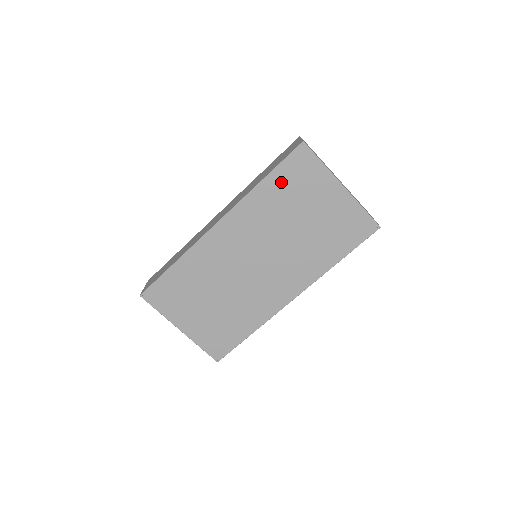
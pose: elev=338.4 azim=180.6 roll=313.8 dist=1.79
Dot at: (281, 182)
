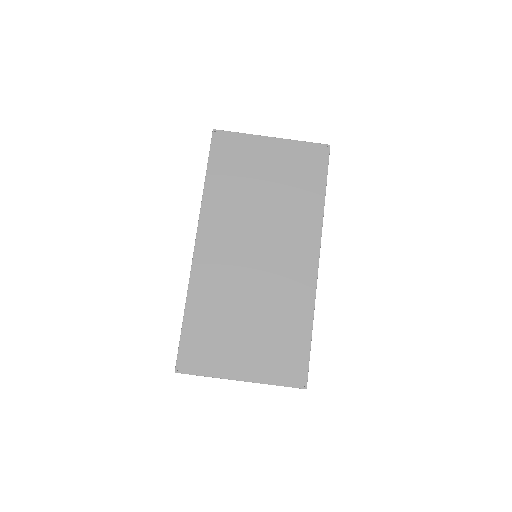
Dot at: (221, 170)
